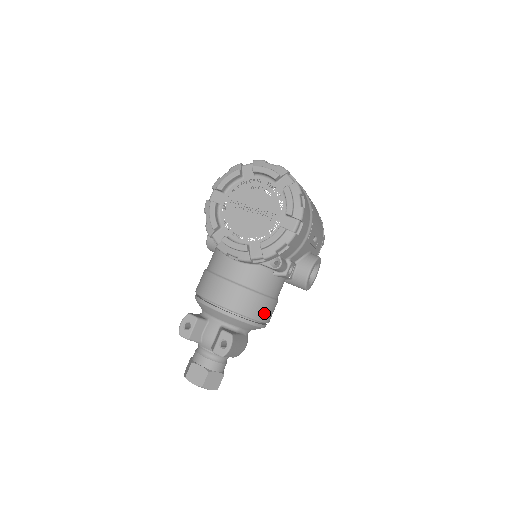
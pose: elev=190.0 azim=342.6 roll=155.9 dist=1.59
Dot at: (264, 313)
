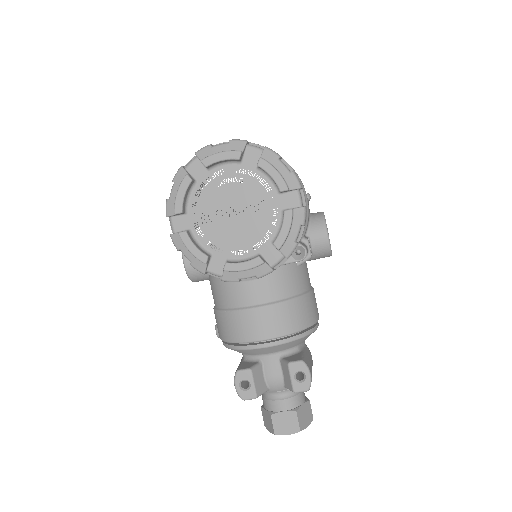
Dot at: (313, 312)
